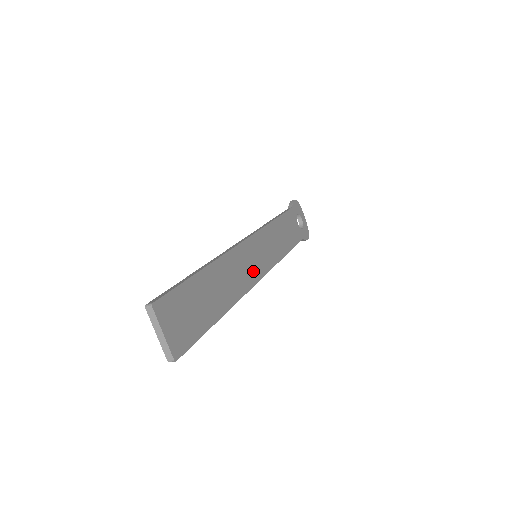
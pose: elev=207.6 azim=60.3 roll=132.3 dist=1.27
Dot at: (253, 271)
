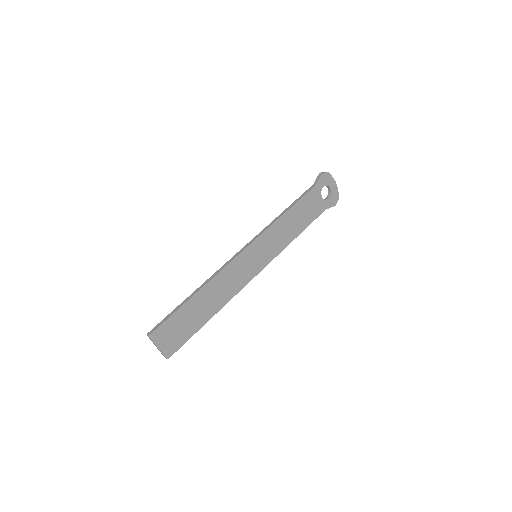
Dot at: (249, 272)
